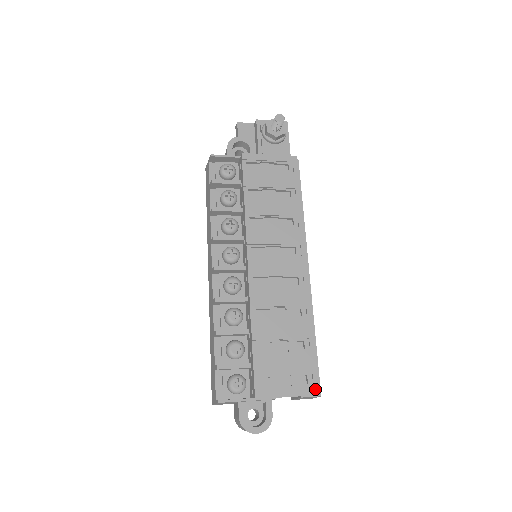
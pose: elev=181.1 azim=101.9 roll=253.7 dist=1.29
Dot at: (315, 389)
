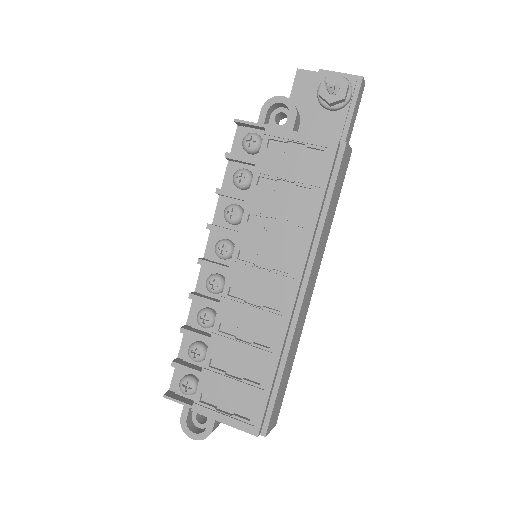
Dot at: (254, 430)
